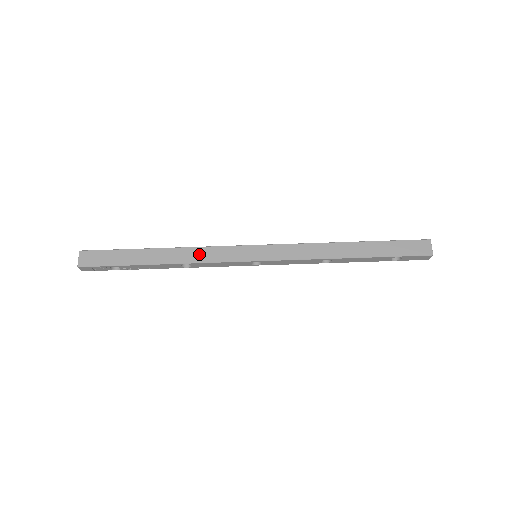
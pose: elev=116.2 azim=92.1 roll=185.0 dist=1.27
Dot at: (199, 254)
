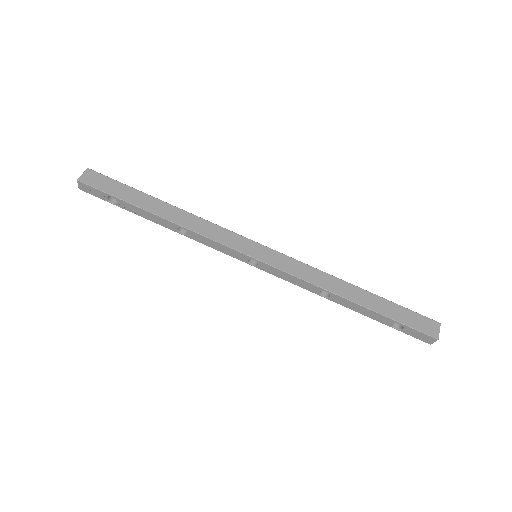
Dot at: (201, 225)
